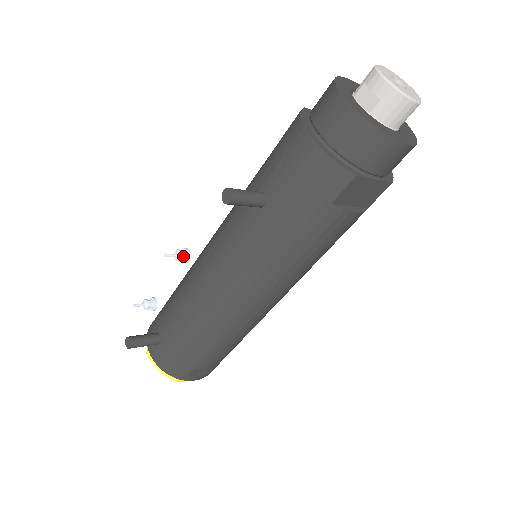
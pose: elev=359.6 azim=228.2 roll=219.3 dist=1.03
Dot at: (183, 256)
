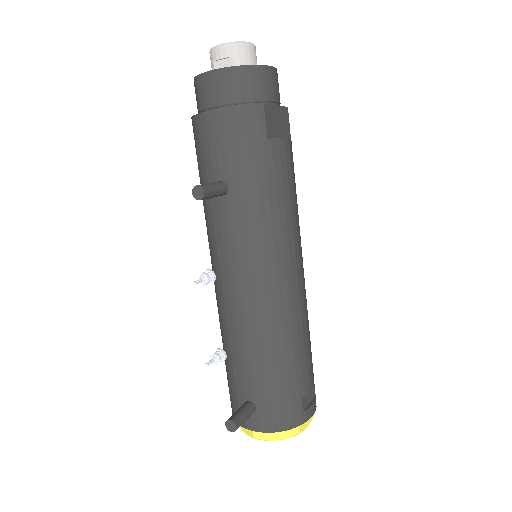
Dot at: (208, 275)
